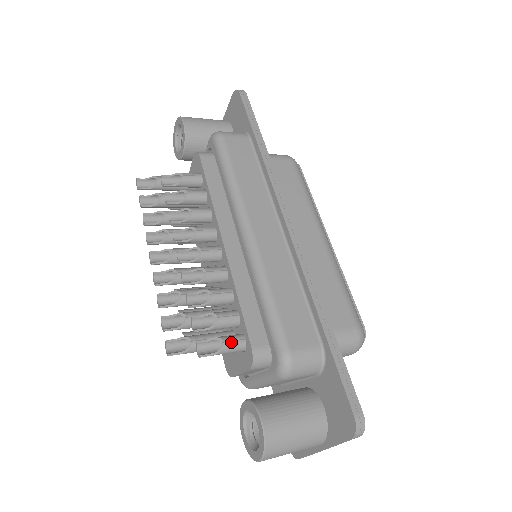
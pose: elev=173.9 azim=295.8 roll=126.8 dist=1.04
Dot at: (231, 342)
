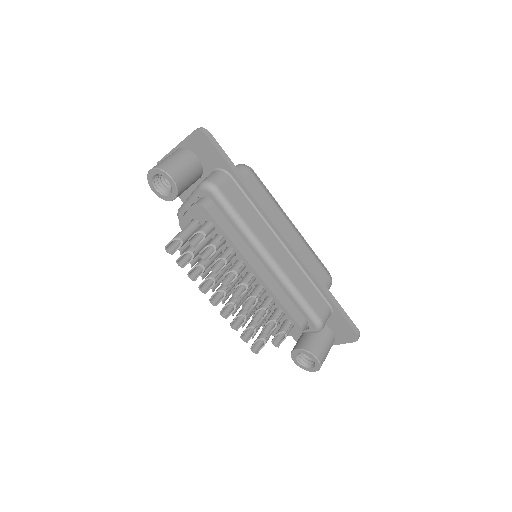
Dot at: (288, 330)
